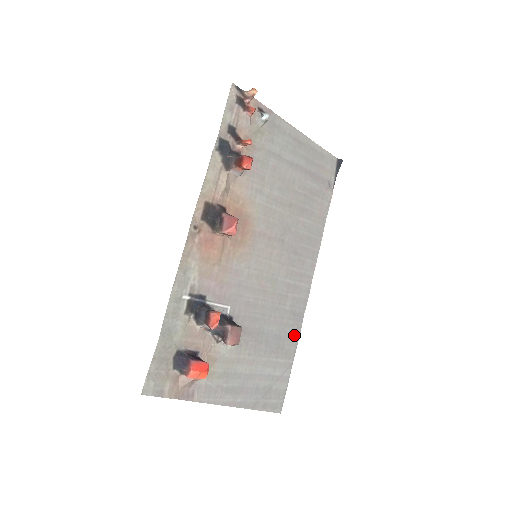
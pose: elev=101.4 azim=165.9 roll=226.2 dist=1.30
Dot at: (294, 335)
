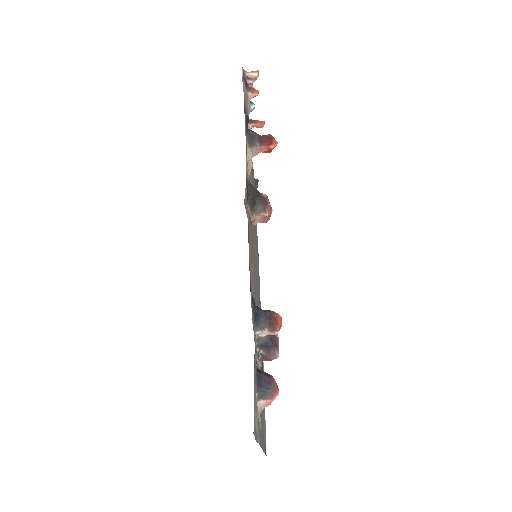
Dot at: occluded
